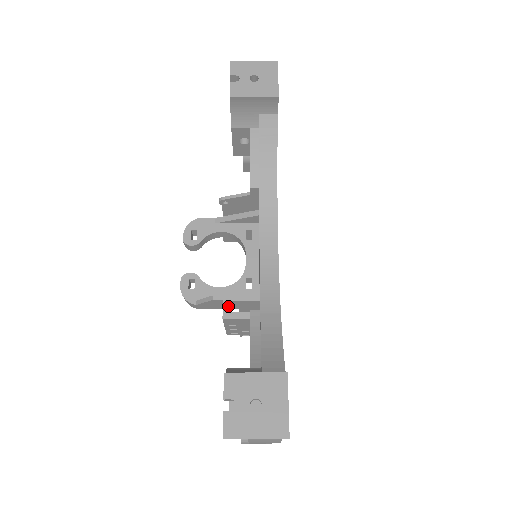
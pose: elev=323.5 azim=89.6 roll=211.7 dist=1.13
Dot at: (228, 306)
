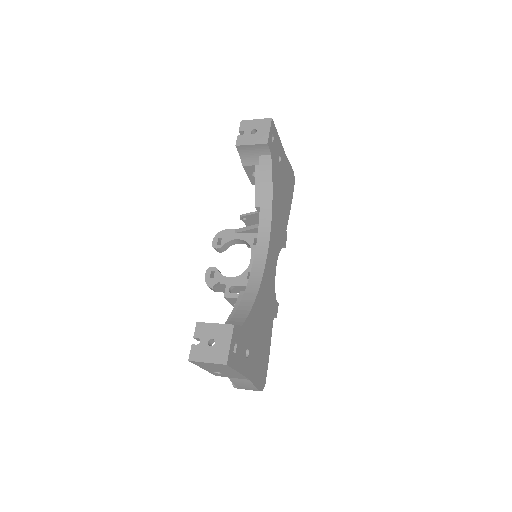
Dot at: (229, 289)
